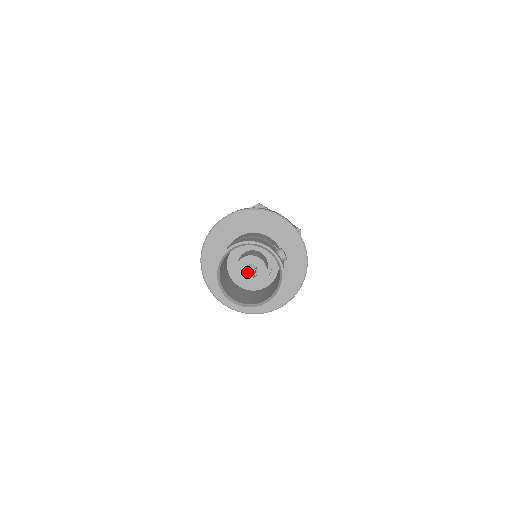
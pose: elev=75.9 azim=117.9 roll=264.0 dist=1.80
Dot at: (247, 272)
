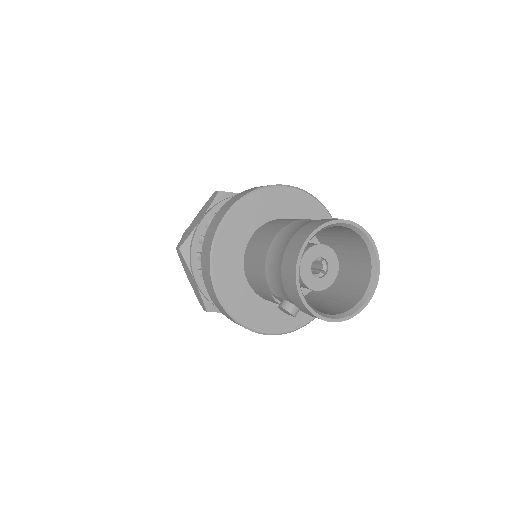
Dot at: occluded
